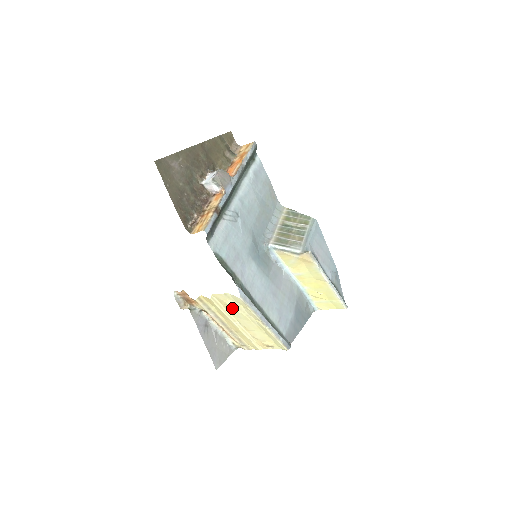
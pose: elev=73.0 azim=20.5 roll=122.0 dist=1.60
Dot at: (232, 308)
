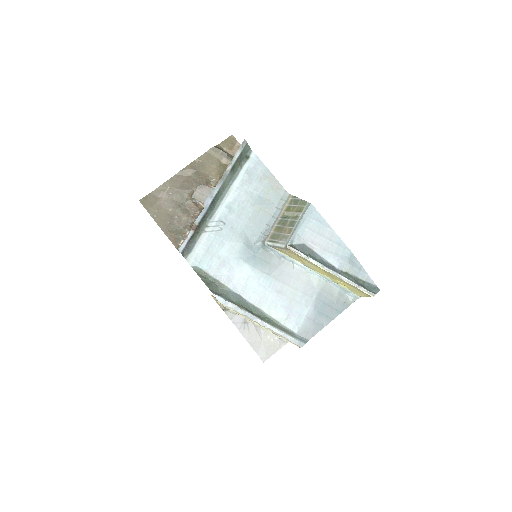
Dot at: occluded
